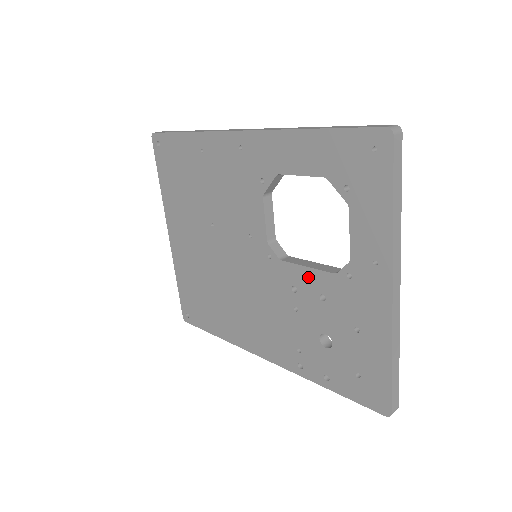
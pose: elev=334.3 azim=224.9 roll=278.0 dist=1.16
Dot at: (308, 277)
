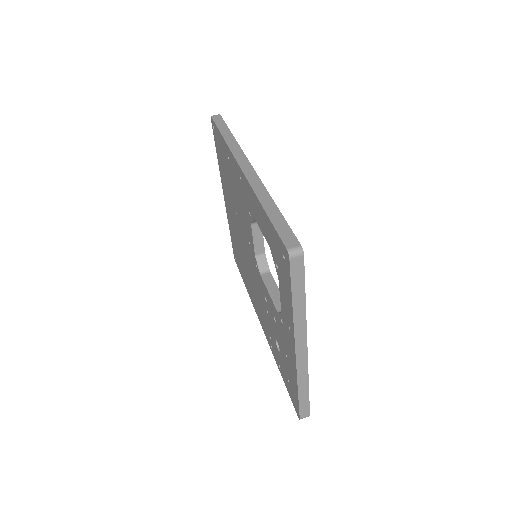
Dot at: (269, 300)
